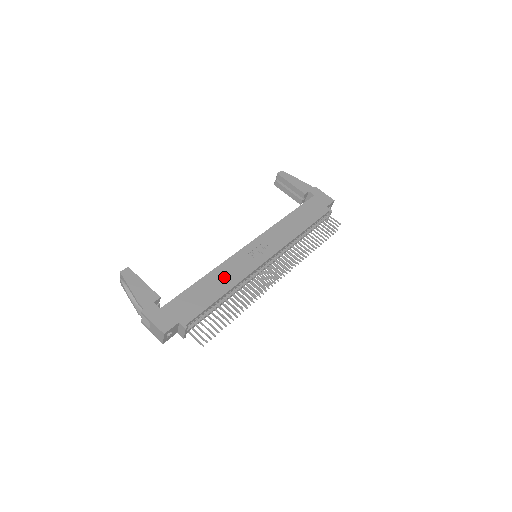
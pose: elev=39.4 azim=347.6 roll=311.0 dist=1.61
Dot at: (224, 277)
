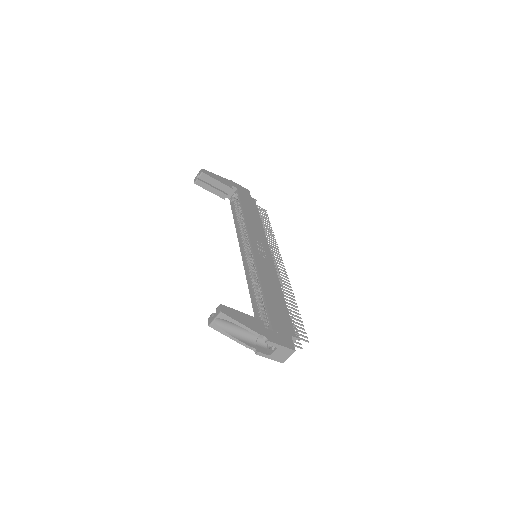
Dot at: (270, 282)
